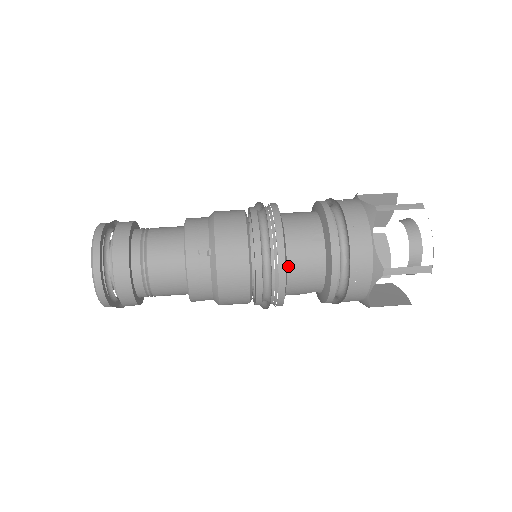
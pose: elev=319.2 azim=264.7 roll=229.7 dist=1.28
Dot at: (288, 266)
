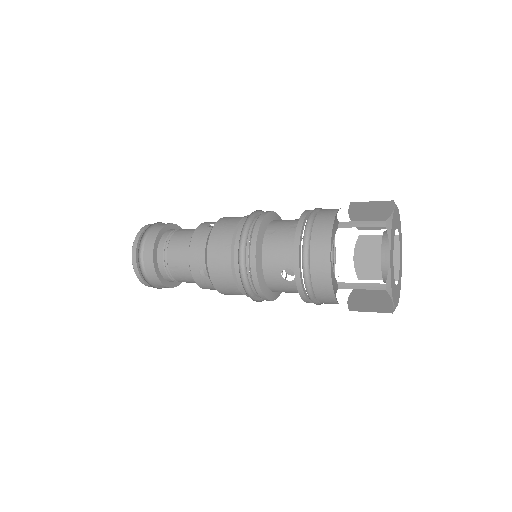
Dot at: (266, 233)
